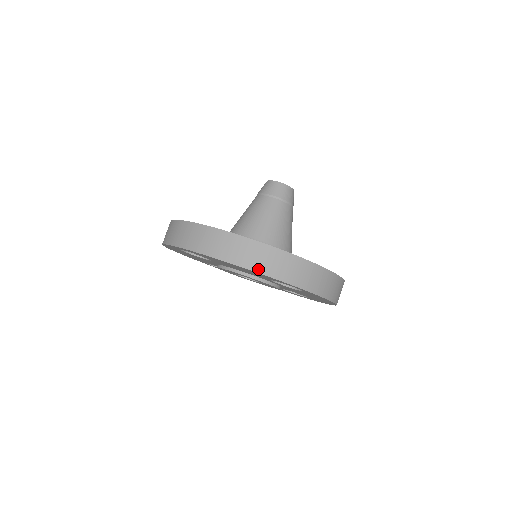
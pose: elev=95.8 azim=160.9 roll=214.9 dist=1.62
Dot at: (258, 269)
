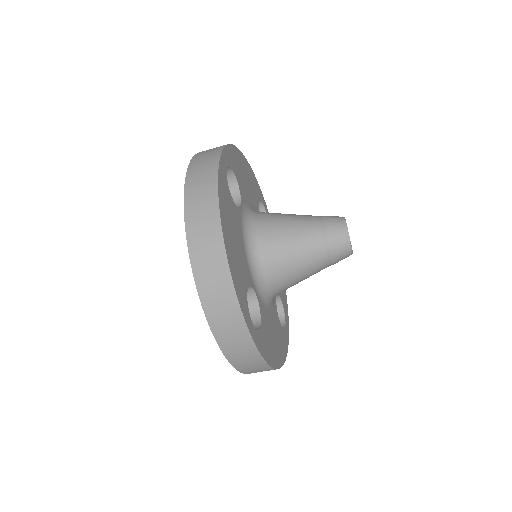
Dot at: occluded
